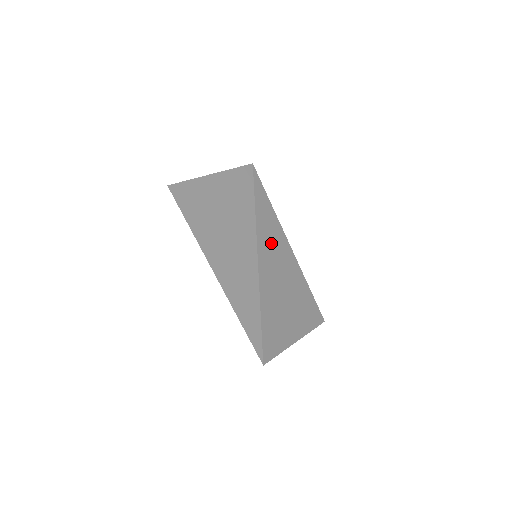
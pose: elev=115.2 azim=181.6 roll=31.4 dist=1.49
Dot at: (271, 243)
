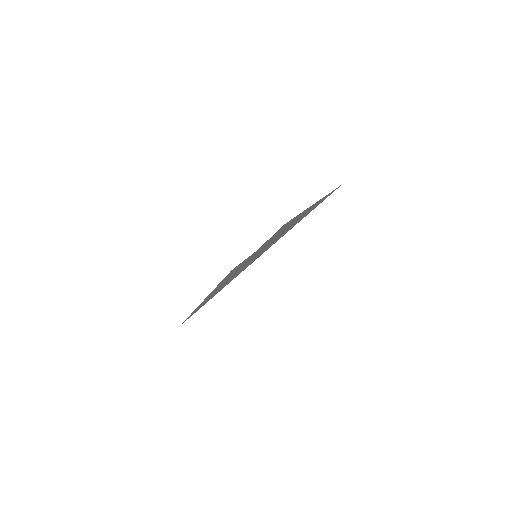
Dot at: occluded
